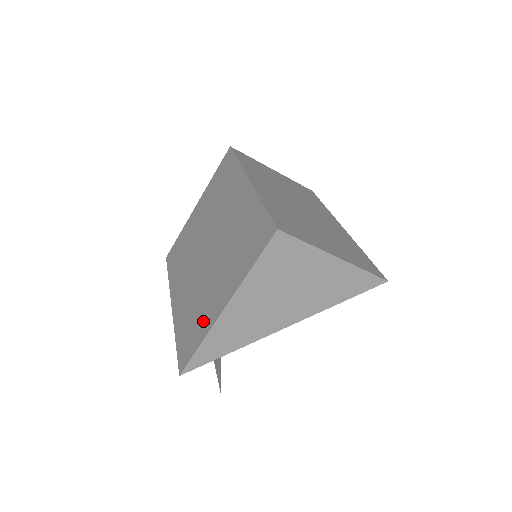
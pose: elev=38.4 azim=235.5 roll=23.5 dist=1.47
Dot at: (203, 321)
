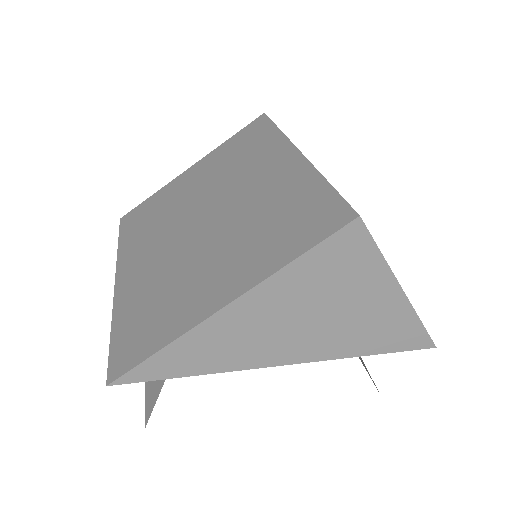
Dot at: (176, 314)
